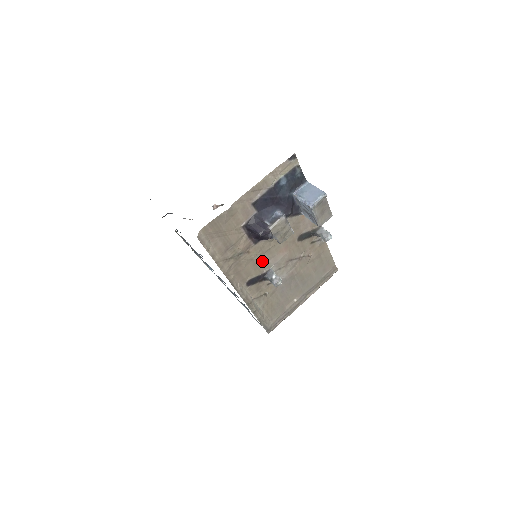
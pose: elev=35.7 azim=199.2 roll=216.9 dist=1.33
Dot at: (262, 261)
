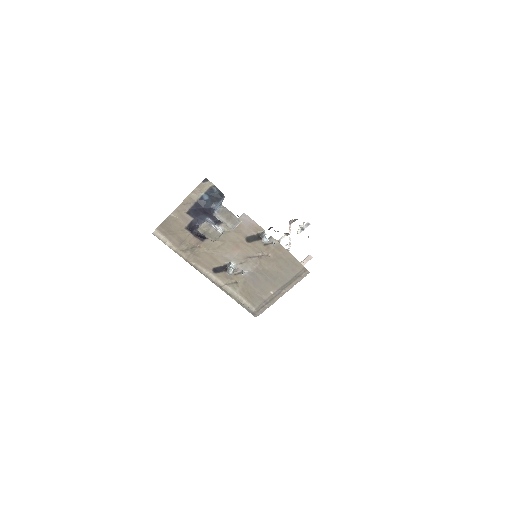
Dot at: (218, 255)
